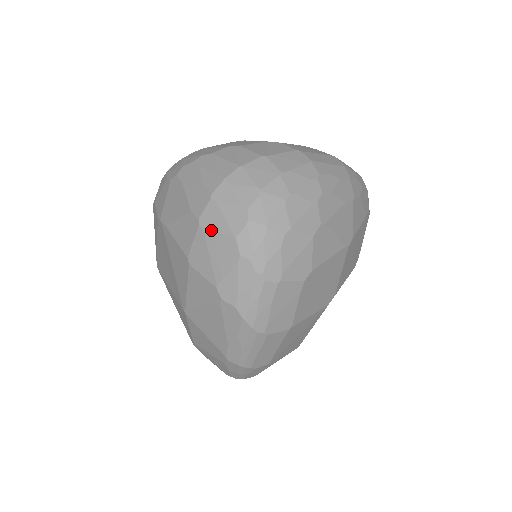
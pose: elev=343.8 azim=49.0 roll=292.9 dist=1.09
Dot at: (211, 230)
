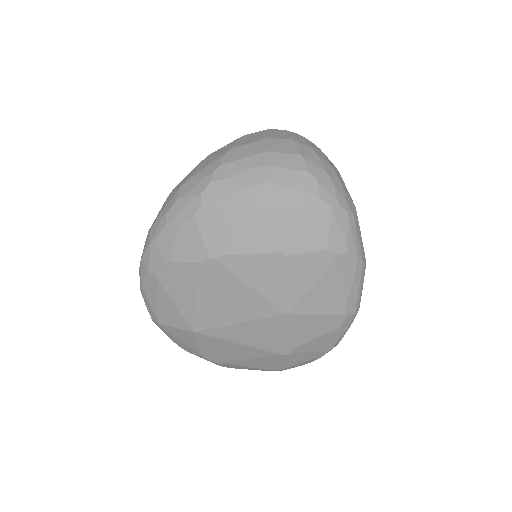
Dot at: (293, 208)
